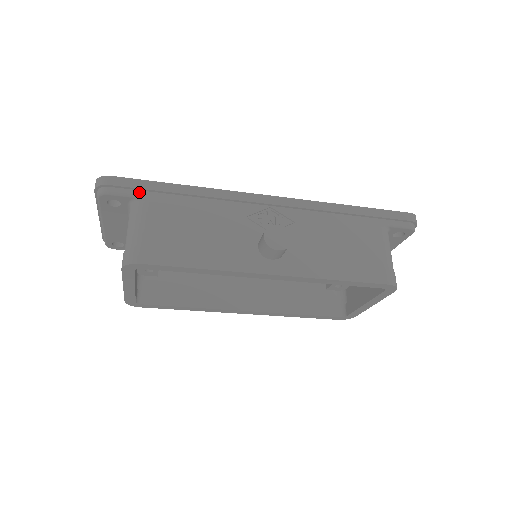
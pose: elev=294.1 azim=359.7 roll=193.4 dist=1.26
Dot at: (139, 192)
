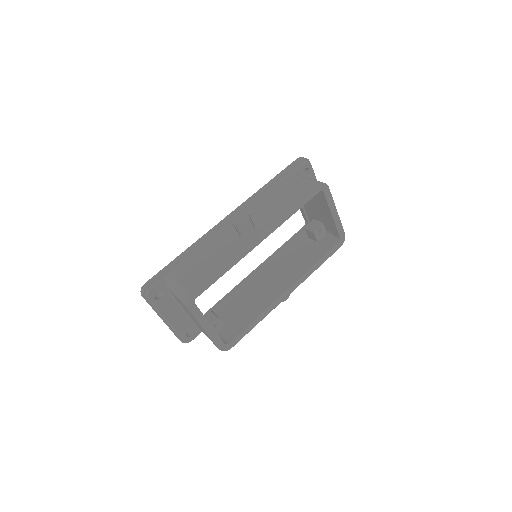
Dot at: (164, 276)
